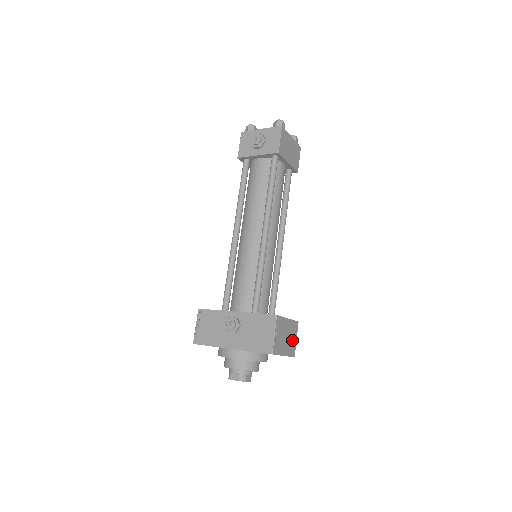
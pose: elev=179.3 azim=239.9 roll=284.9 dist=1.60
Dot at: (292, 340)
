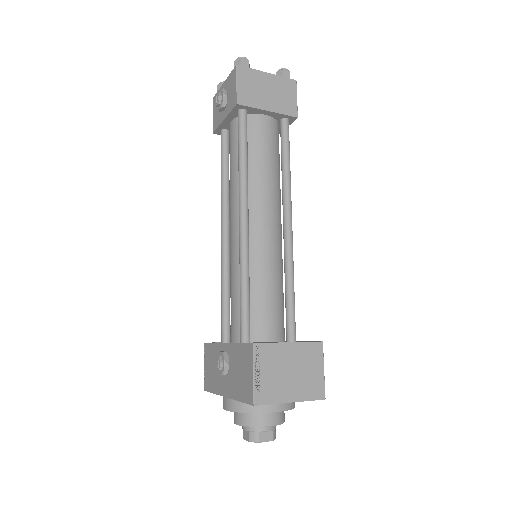
Dot at: (310, 373)
